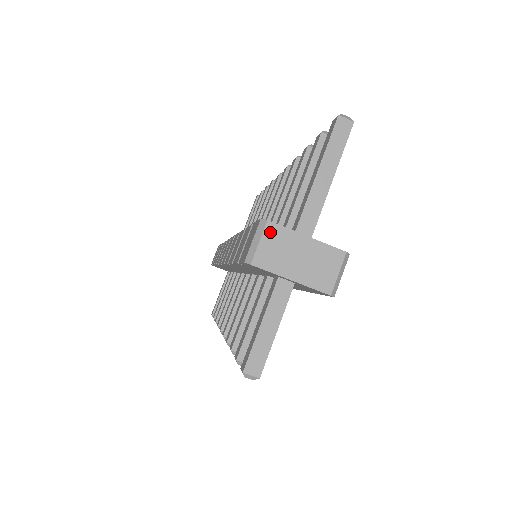
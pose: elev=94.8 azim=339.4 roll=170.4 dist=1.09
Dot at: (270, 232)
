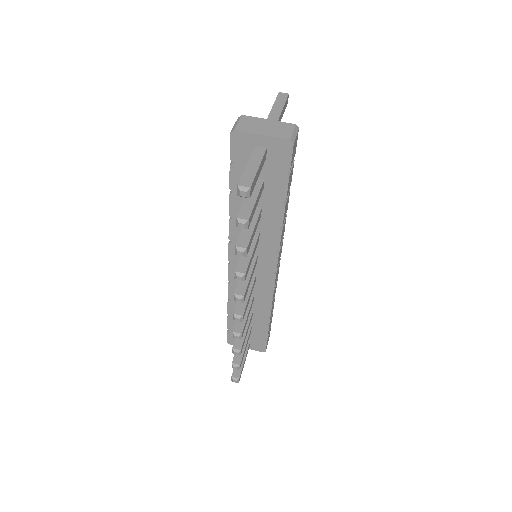
Dot at: (244, 119)
